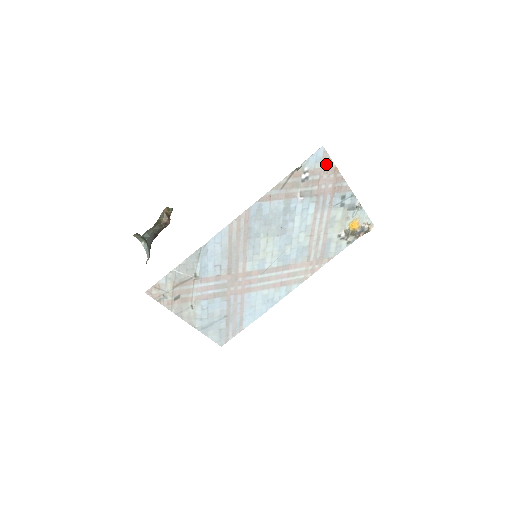
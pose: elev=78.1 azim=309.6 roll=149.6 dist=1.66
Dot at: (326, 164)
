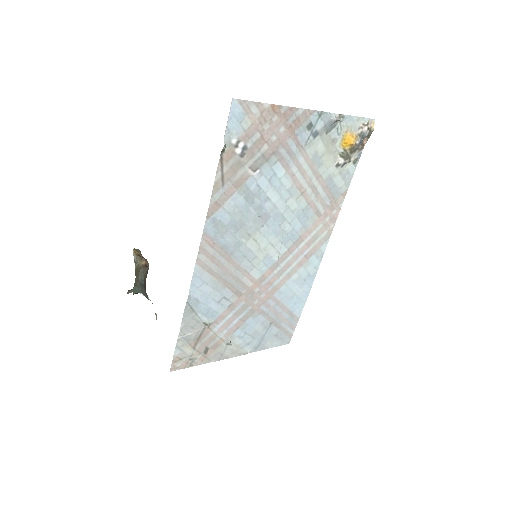
Dot at: (256, 113)
